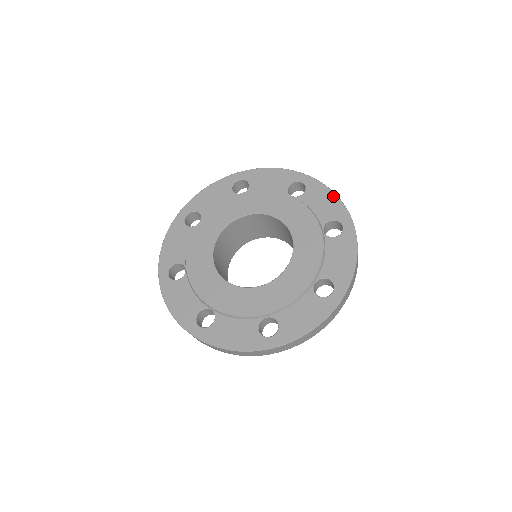
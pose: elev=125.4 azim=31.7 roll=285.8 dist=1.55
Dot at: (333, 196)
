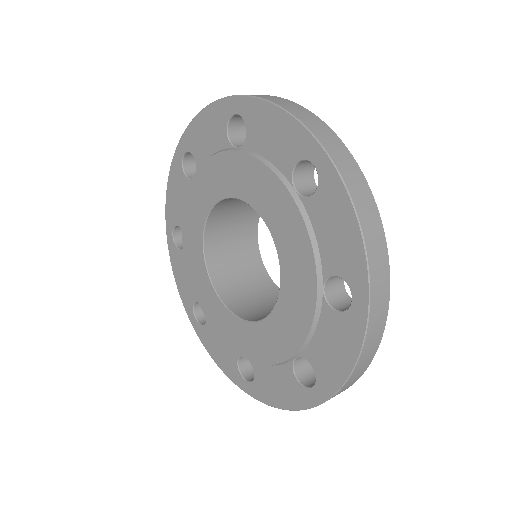
Dot at: (279, 114)
